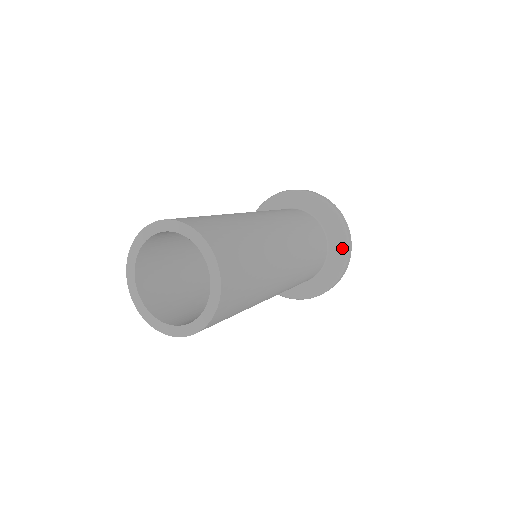
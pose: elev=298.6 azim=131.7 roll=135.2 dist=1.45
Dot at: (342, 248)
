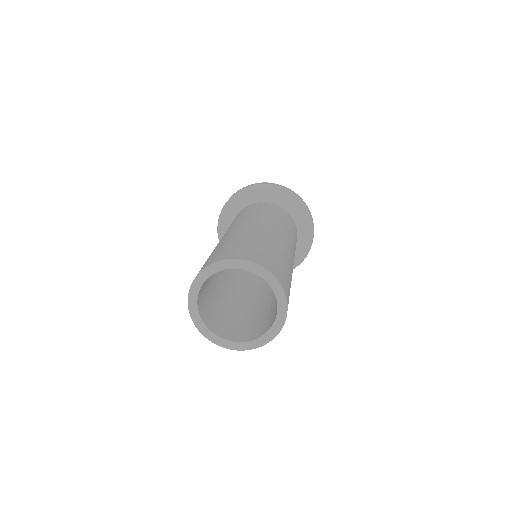
Dot at: (307, 220)
